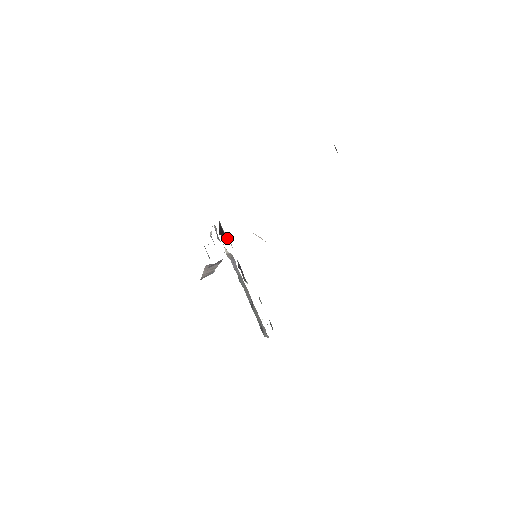
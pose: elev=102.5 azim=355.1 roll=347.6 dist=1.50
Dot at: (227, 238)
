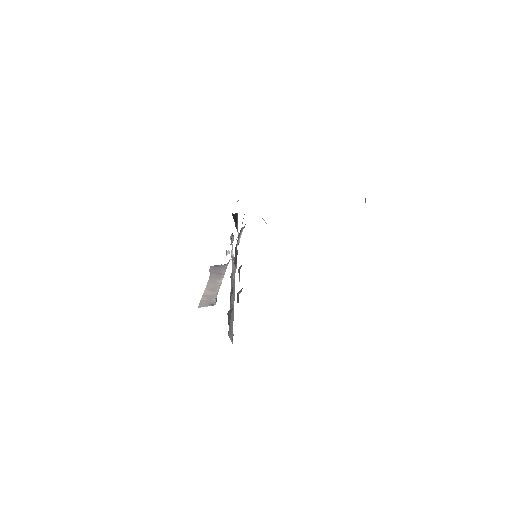
Dot at: occluded
